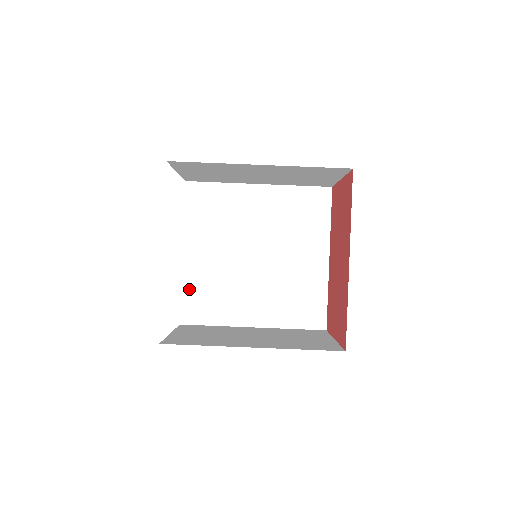
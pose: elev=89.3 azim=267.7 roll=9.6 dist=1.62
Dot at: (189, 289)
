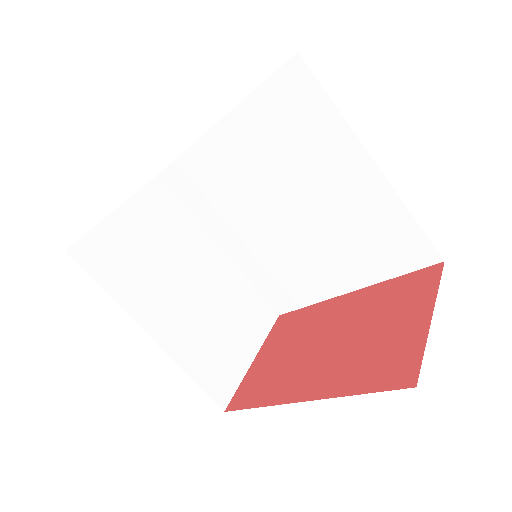
Dot at: (191, 161)
